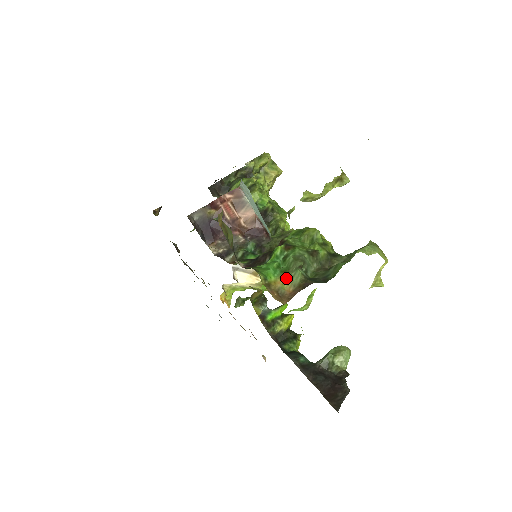
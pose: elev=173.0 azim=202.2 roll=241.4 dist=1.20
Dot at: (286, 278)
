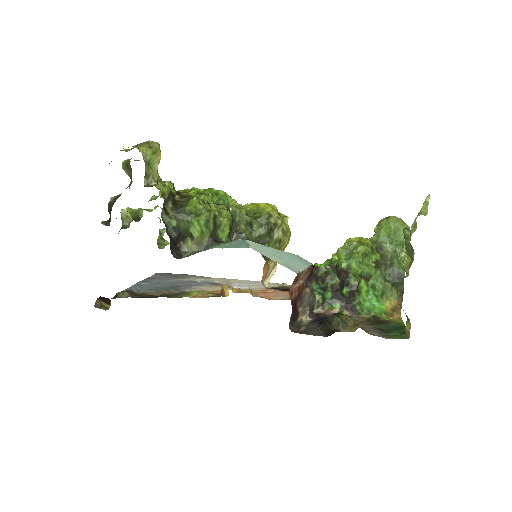
Dot at: (389, 299)
